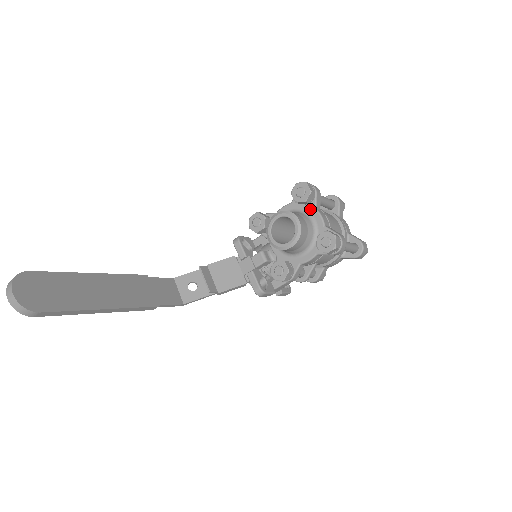
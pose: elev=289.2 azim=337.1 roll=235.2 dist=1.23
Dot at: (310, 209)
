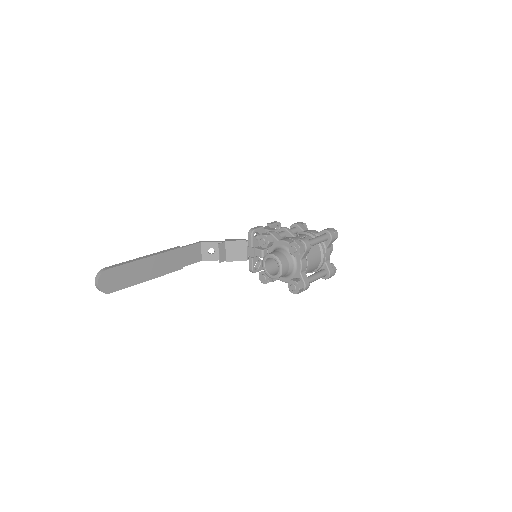
Dot at: (297, 257)
